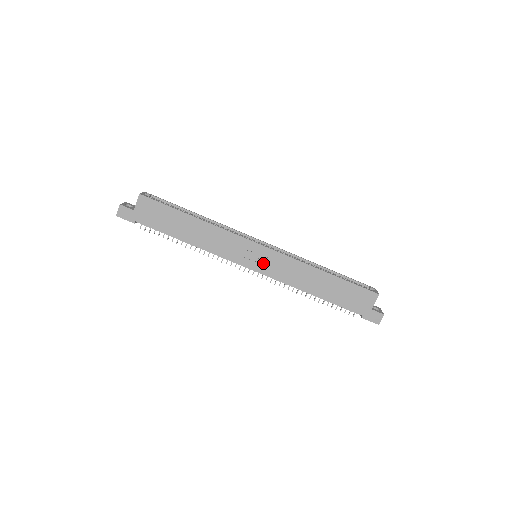
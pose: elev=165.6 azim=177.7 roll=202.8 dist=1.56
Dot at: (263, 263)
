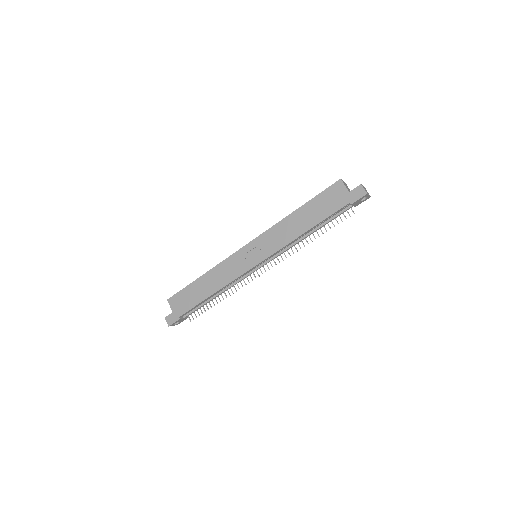
Dot at: (259, 253)
